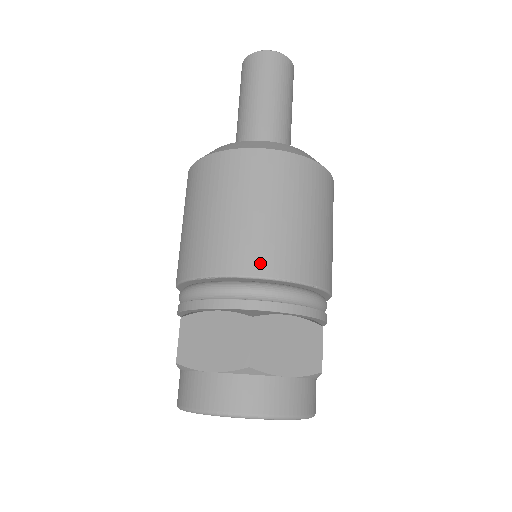
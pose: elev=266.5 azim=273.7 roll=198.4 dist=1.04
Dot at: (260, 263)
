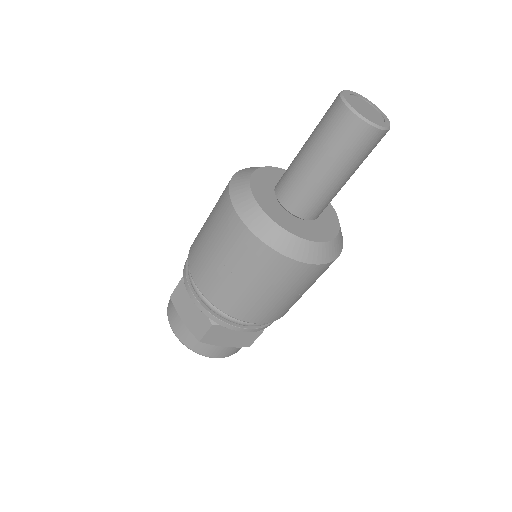
Dot at: (229, 308)
